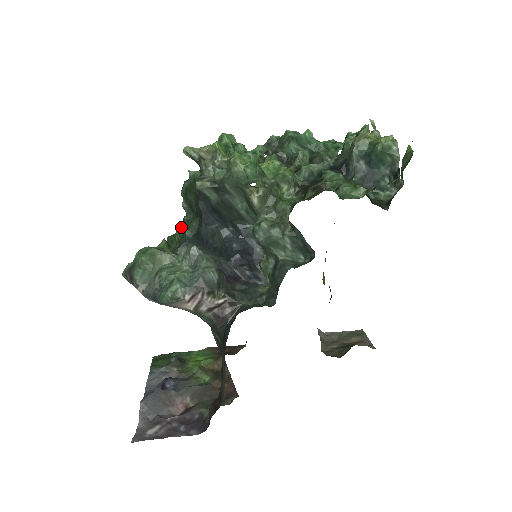
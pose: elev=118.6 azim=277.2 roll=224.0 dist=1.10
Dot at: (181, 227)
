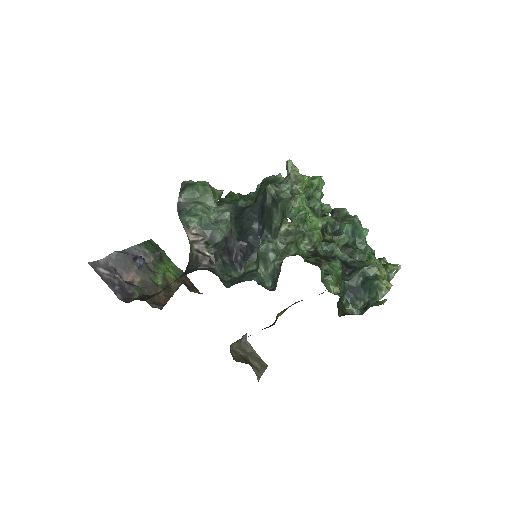
Dot at: (243, 195)
